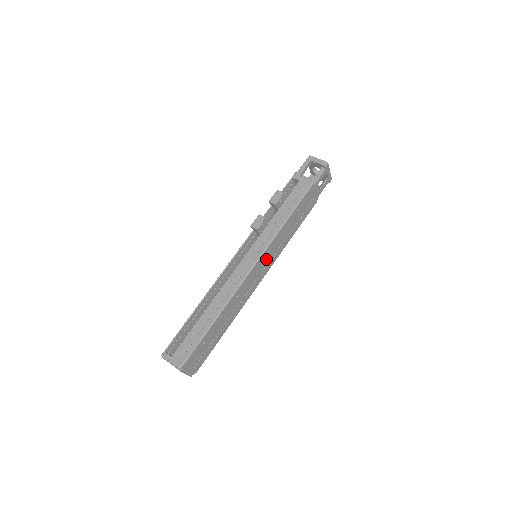
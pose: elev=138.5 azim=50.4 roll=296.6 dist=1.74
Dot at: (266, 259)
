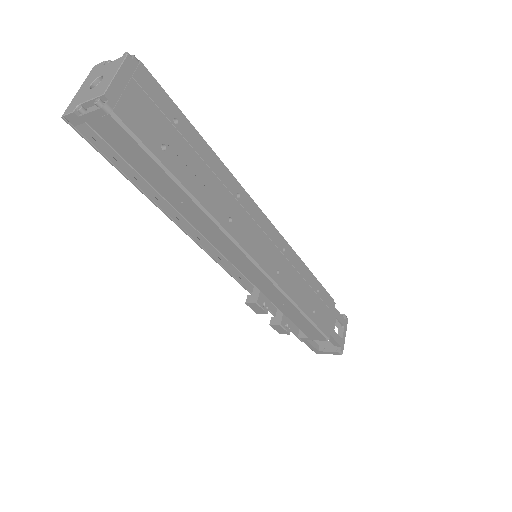
Dot at: (276, 252)
